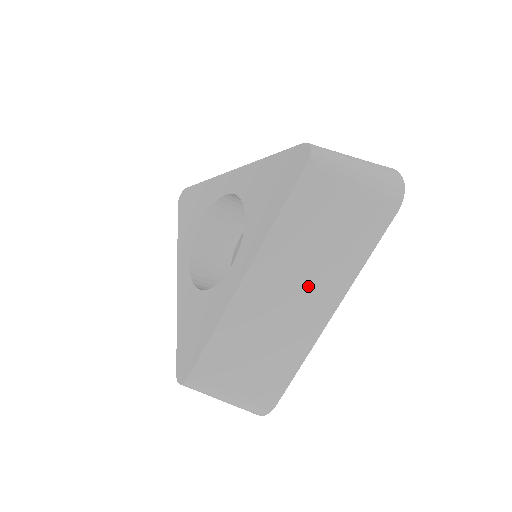
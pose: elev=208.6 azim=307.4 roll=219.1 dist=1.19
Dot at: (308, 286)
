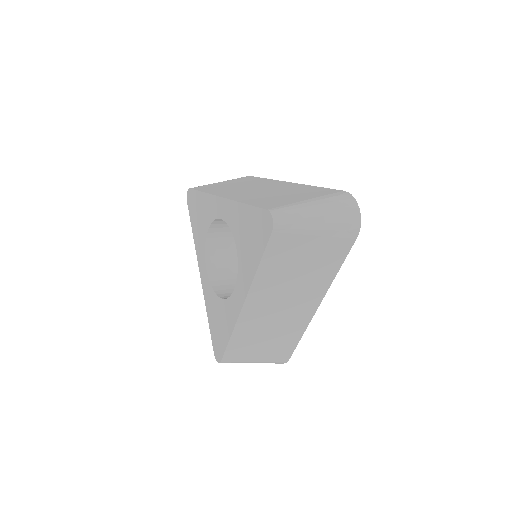
Dot at: (294, 297)
